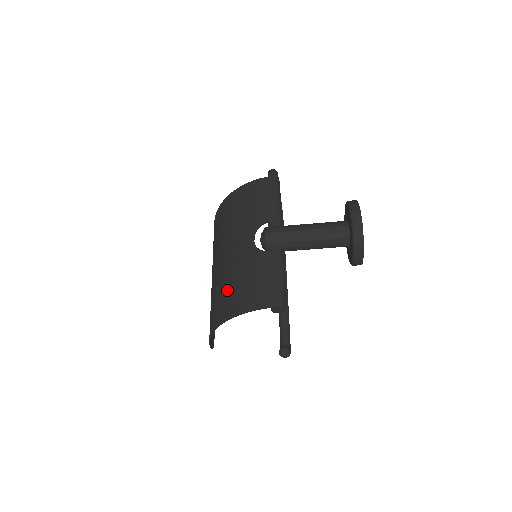
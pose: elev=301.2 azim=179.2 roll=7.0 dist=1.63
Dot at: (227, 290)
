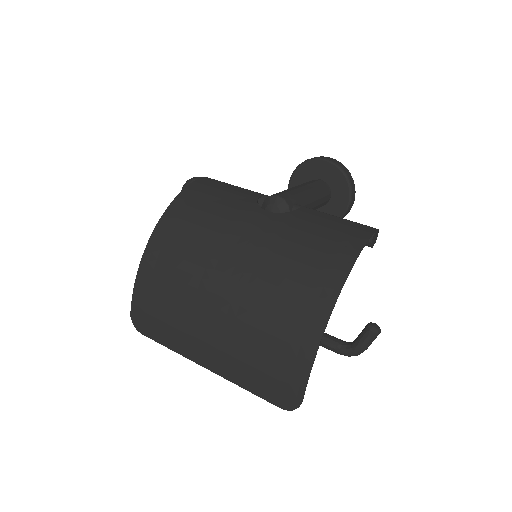
Dot at: (299, 266)
